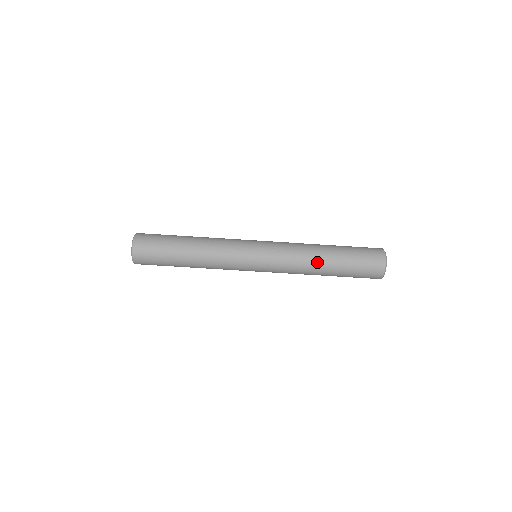
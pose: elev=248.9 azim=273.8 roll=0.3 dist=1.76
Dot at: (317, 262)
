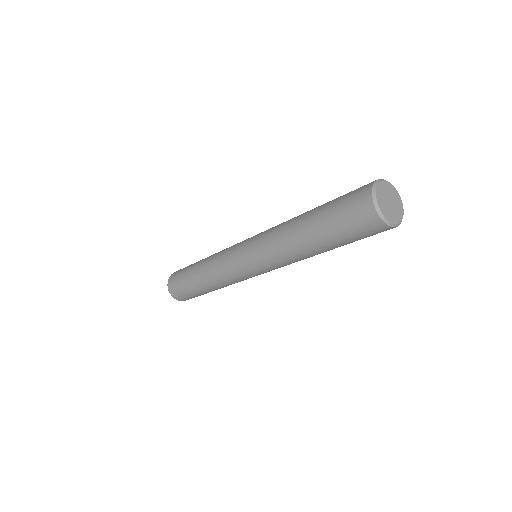
Dot at: (298, 247)
